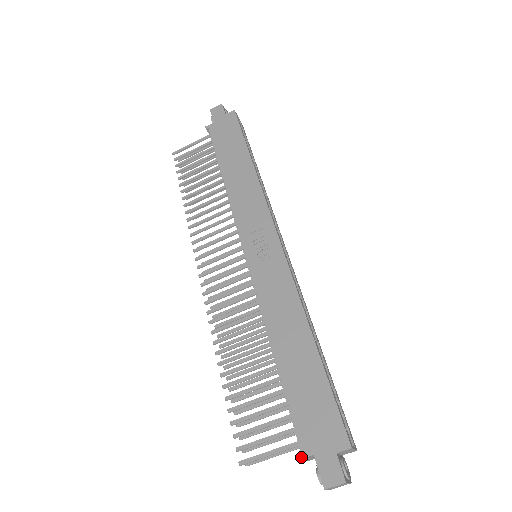
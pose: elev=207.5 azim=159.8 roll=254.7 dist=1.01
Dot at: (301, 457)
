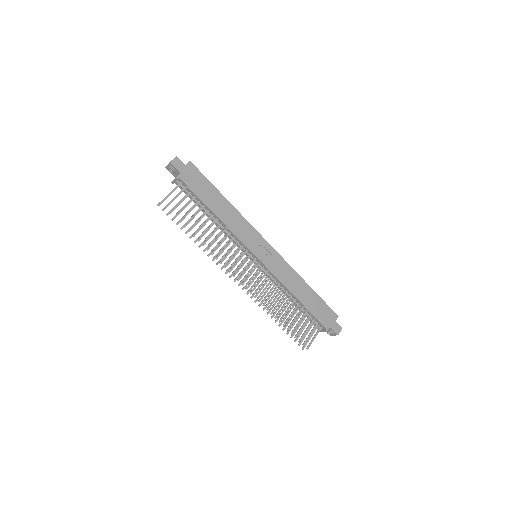
Dot at: occluded
